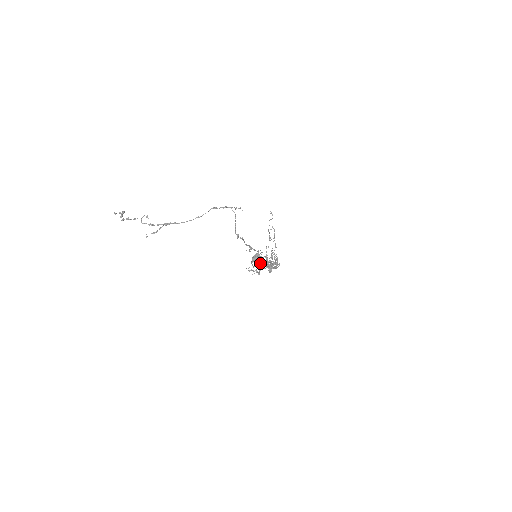
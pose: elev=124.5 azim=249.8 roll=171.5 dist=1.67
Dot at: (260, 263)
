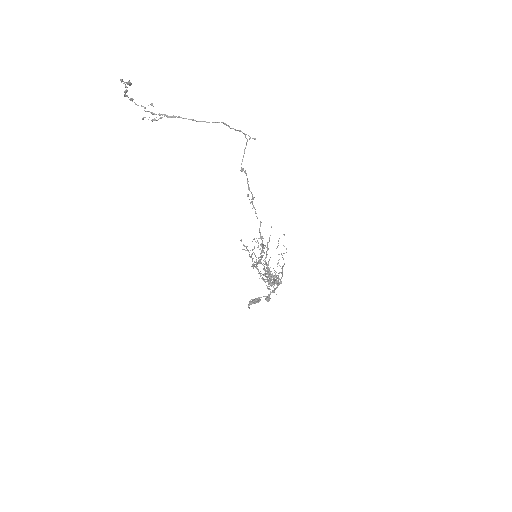
Dot at: (258, 260)
